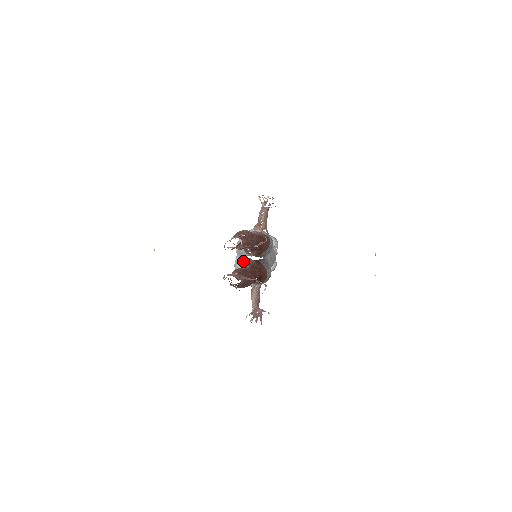
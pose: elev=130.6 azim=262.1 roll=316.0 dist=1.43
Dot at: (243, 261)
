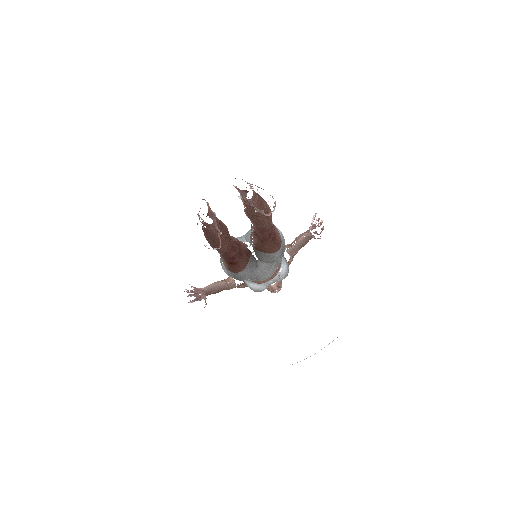
Dot at: occluded
